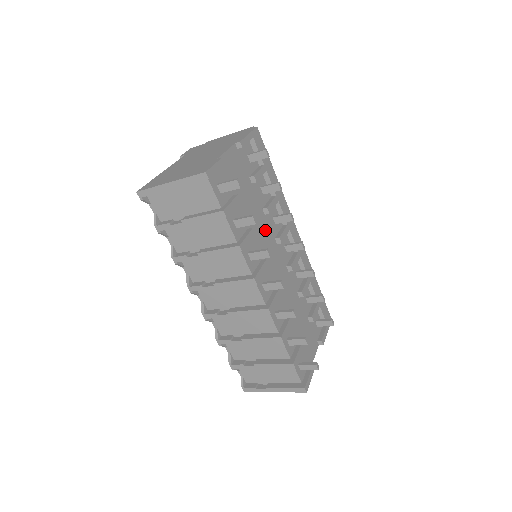
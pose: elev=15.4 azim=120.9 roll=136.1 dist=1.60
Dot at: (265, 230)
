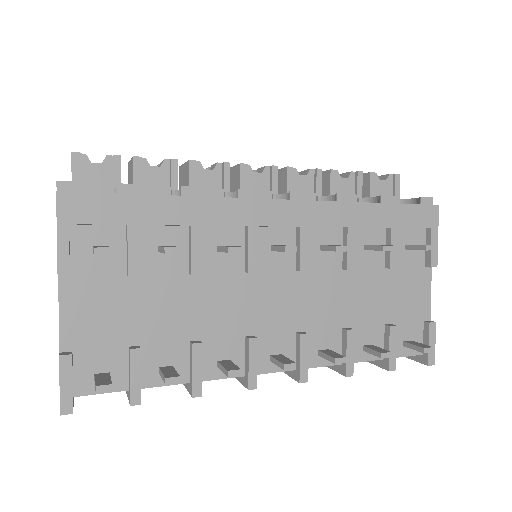
Dot at: (219, 291)
